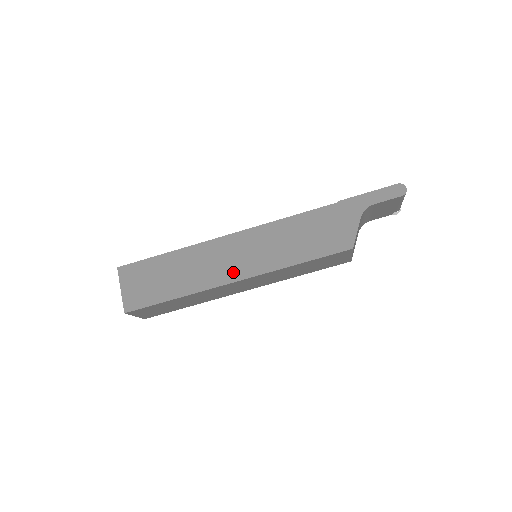
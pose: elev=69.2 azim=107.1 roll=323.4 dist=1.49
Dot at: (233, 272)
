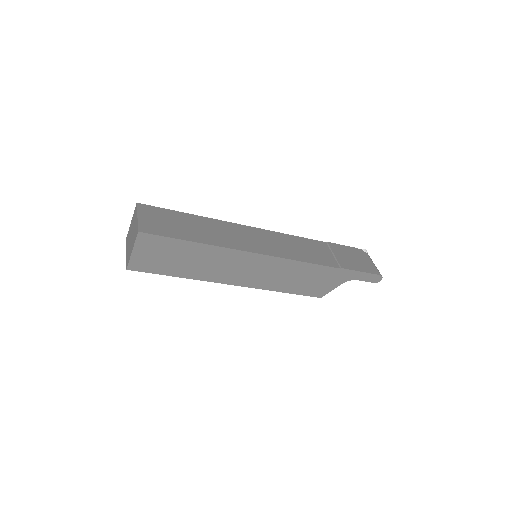
Dot at: (236, 279)
